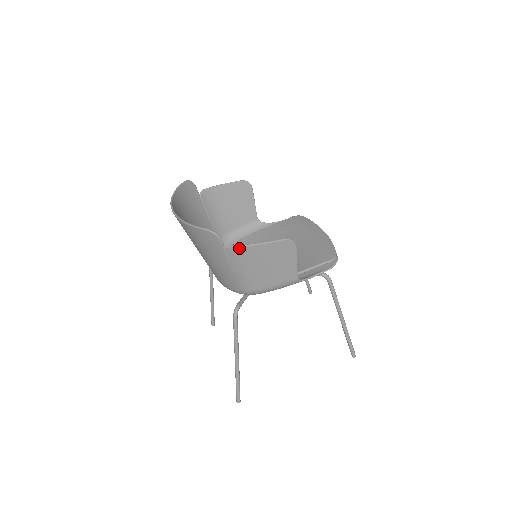
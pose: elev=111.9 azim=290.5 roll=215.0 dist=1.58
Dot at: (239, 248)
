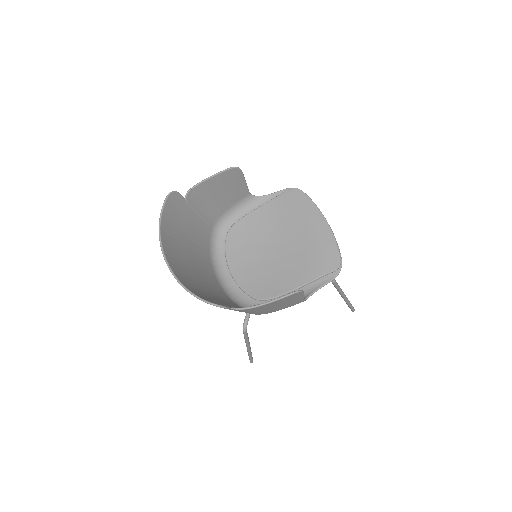
Dot at: (246, 309)
